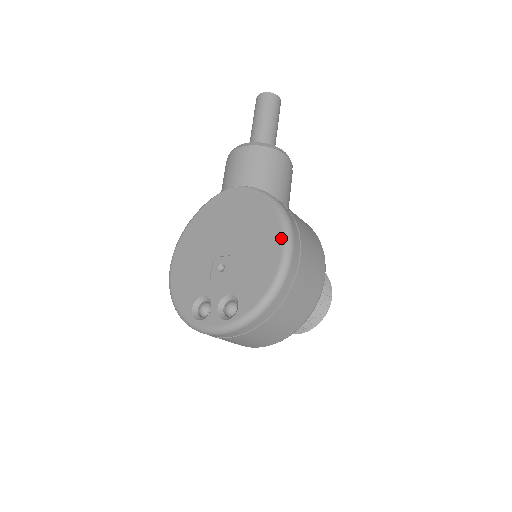
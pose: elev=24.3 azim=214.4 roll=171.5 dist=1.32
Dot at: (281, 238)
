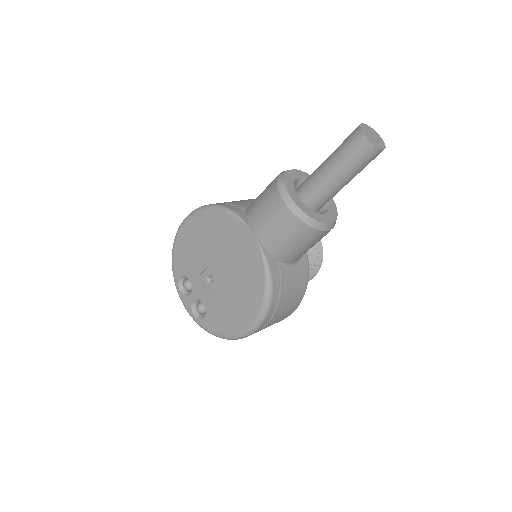
Dot at: (251, 322)
